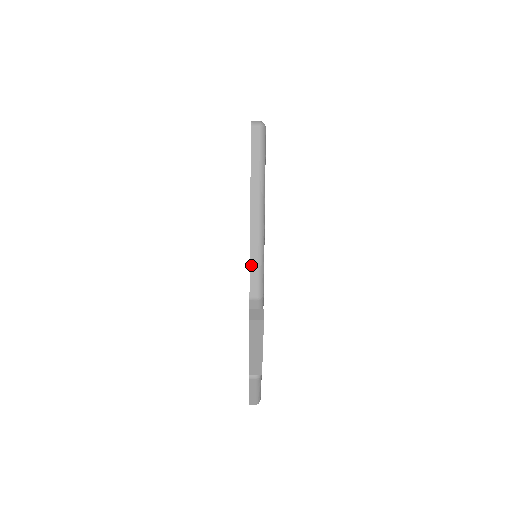
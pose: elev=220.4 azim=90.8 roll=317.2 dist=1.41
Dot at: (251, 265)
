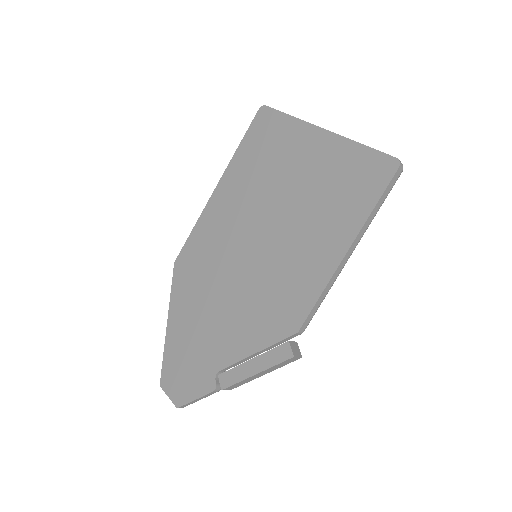
Dot at: (318, 301)
